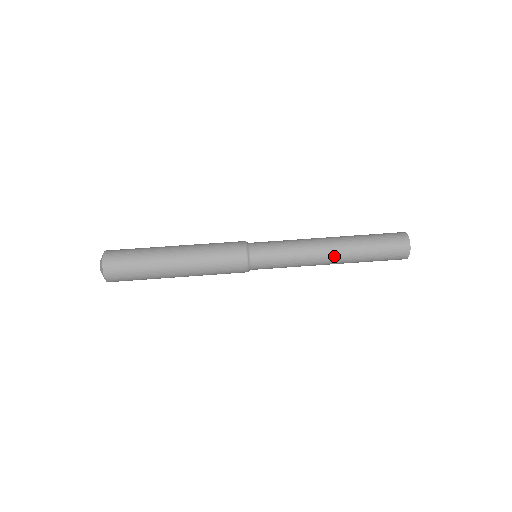
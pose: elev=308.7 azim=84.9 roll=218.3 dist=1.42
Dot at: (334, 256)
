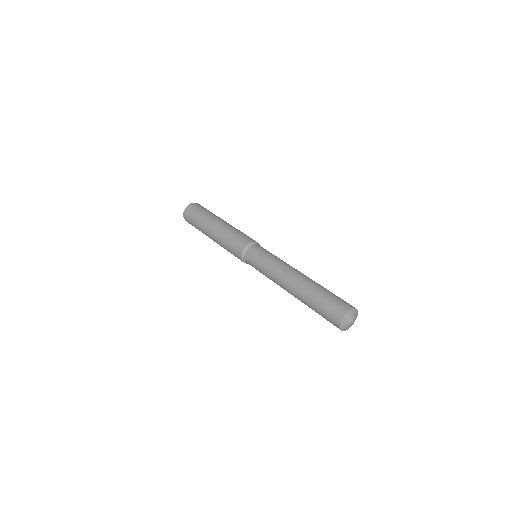
Dot at: (298, 276)
